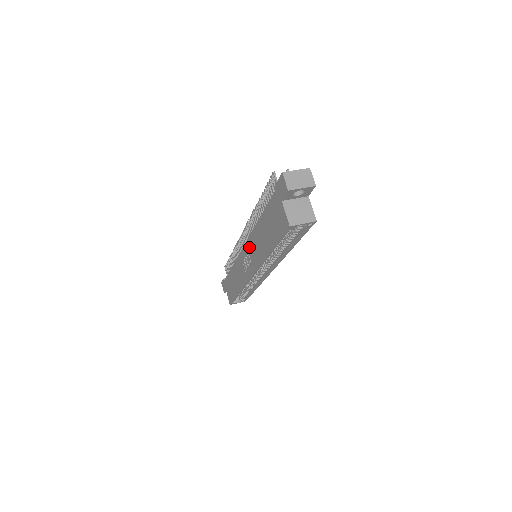
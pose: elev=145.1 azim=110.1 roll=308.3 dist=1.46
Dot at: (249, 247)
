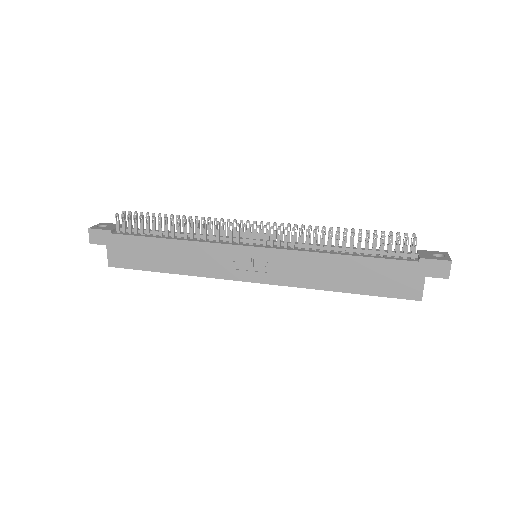
Dot at: (280, 258)
